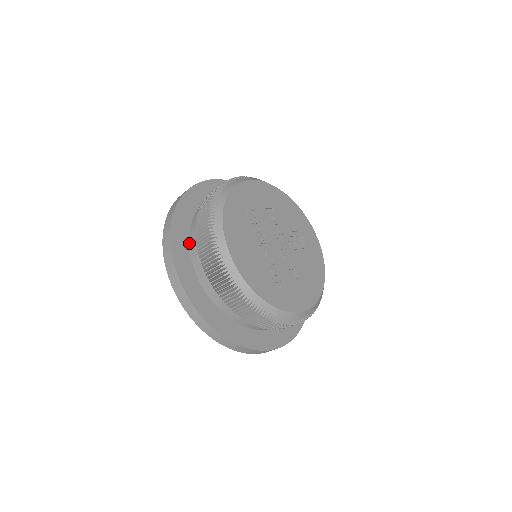
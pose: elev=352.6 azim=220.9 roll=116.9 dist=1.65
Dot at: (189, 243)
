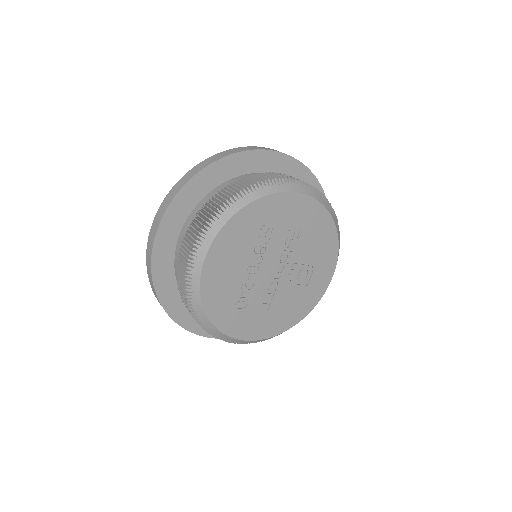
Dot at: (190, 213)
